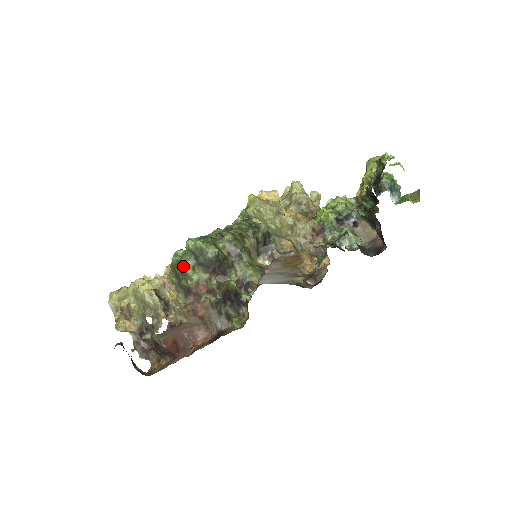
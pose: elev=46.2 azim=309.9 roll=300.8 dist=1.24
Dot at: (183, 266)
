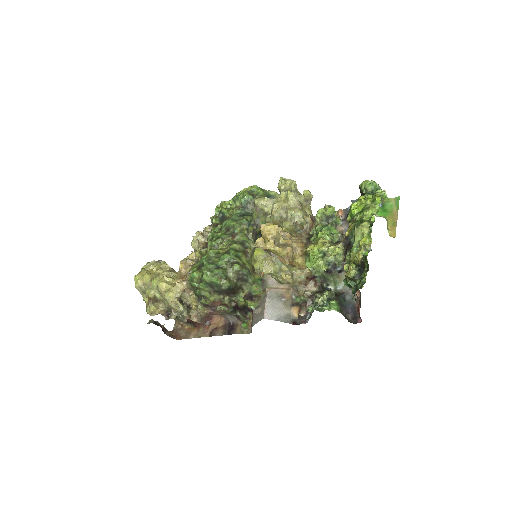
Dot at: (201, 291)
